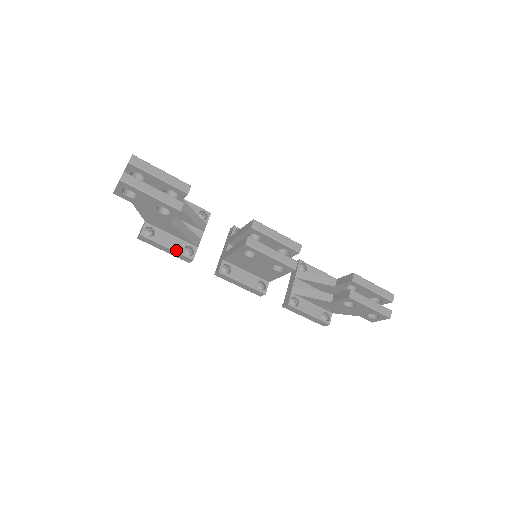
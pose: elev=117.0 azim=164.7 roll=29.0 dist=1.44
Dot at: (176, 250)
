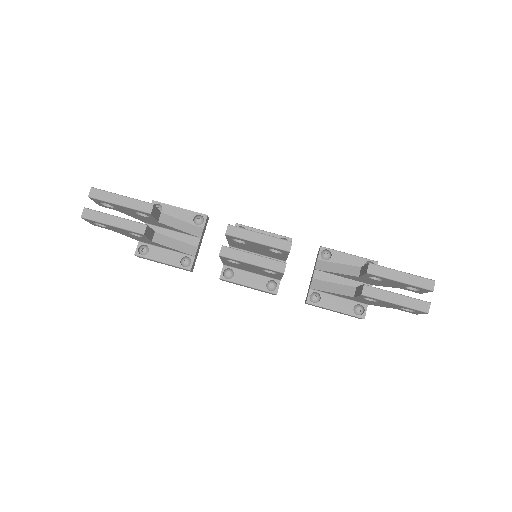
Dot at: (172, 264)
